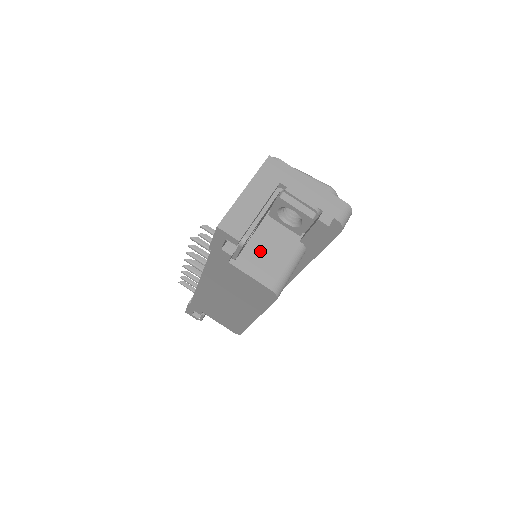
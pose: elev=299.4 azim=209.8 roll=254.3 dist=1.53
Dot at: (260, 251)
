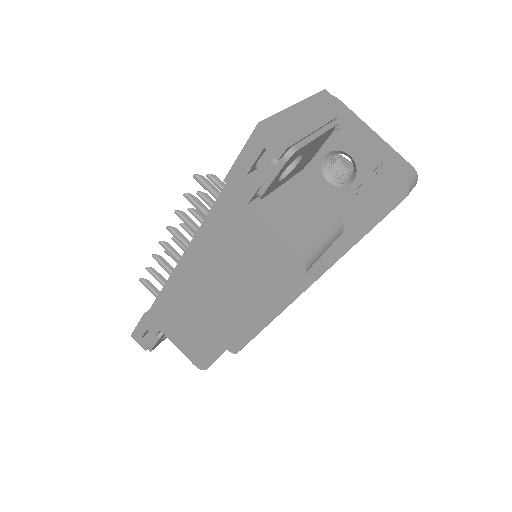
Dot at: (290, 207)
